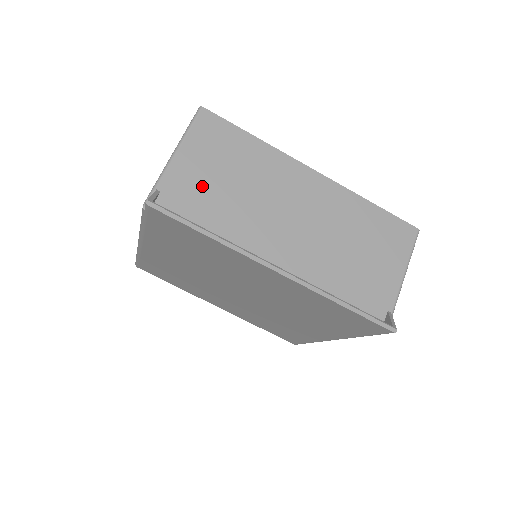
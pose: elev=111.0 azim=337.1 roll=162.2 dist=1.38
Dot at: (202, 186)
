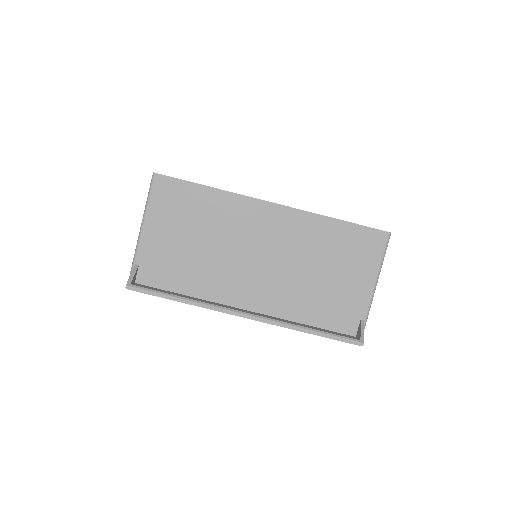
Dot at: (172, 250)
